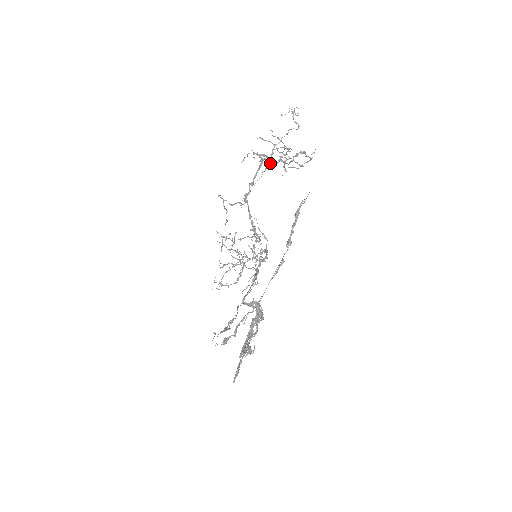
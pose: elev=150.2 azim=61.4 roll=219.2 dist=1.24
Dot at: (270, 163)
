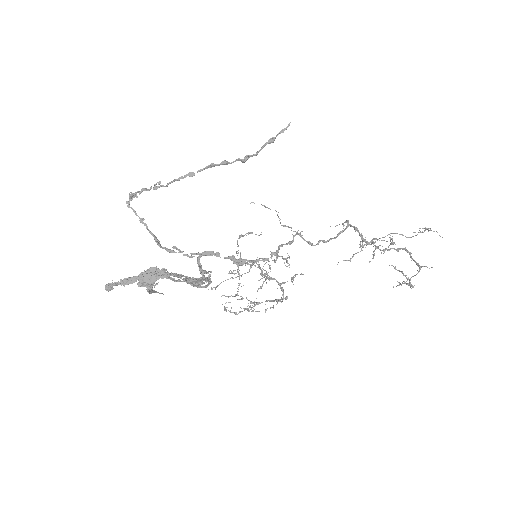
Dot at: (363, 246)
